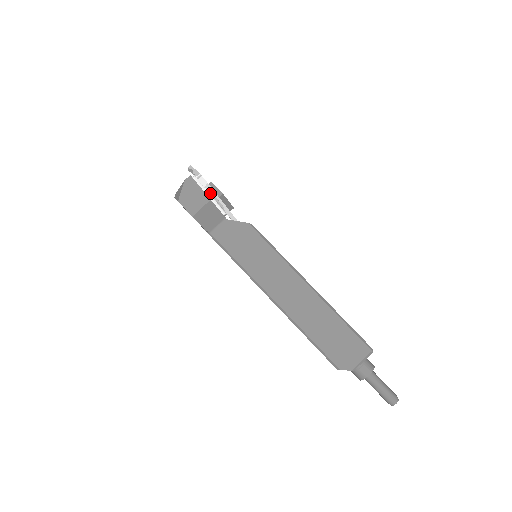
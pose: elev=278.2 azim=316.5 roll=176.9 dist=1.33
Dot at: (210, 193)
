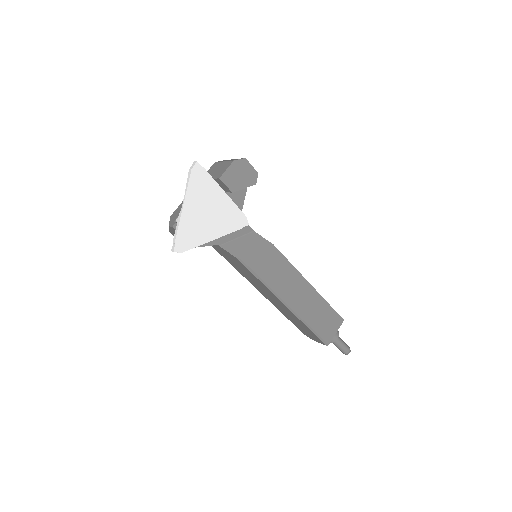
Dot at: (199, 230)
